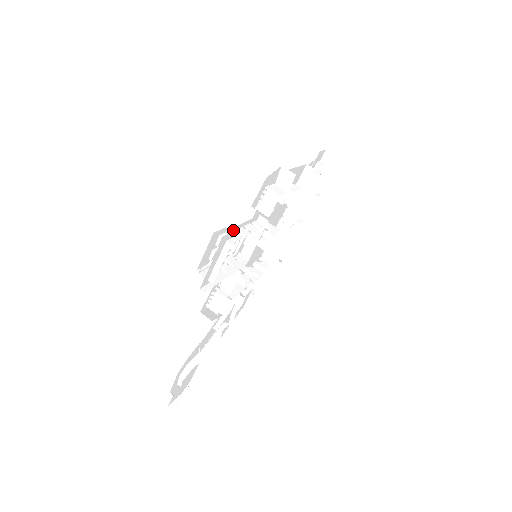
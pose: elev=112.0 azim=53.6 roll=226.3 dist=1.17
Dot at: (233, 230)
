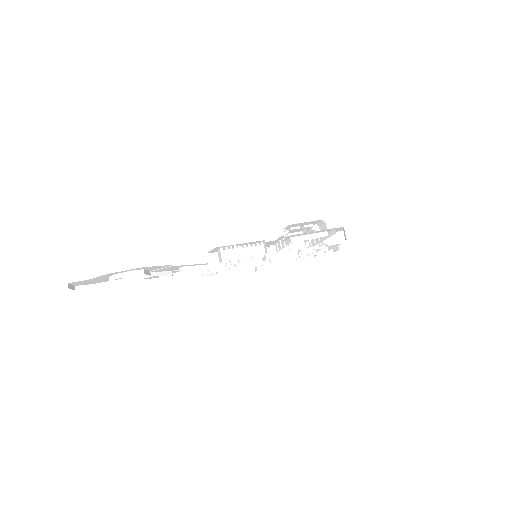
Dot at: (309, 229)
